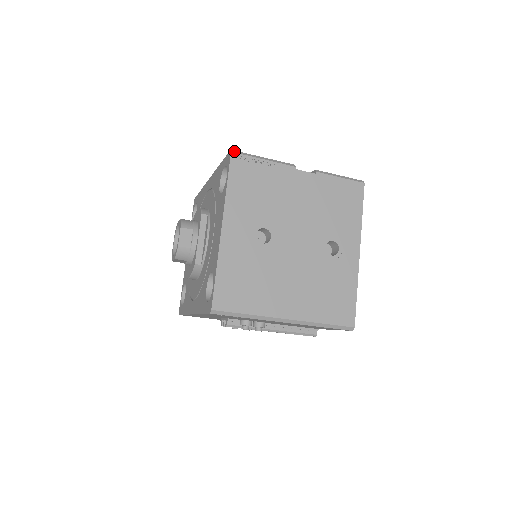
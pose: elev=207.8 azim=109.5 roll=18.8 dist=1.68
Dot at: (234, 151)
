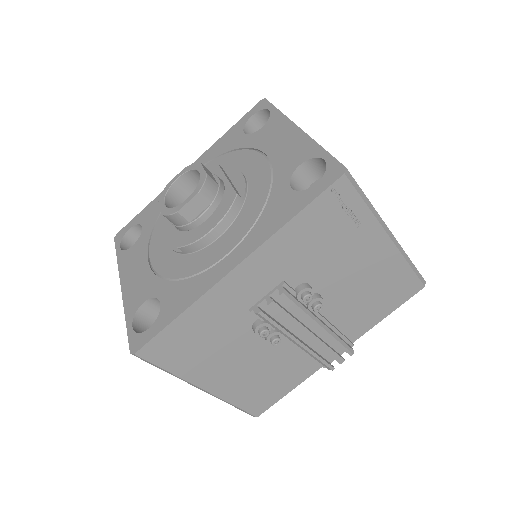
Dot at: occluded
